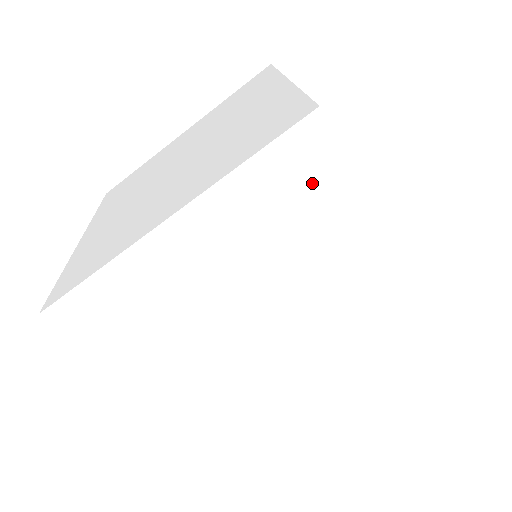
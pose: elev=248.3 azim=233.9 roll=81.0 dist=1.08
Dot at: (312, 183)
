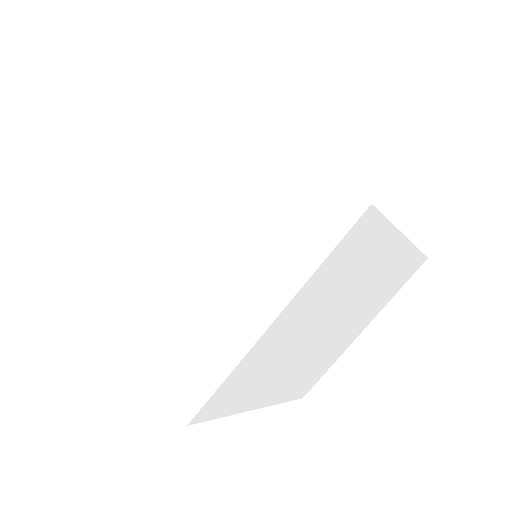
Dot at: (361, 244)
